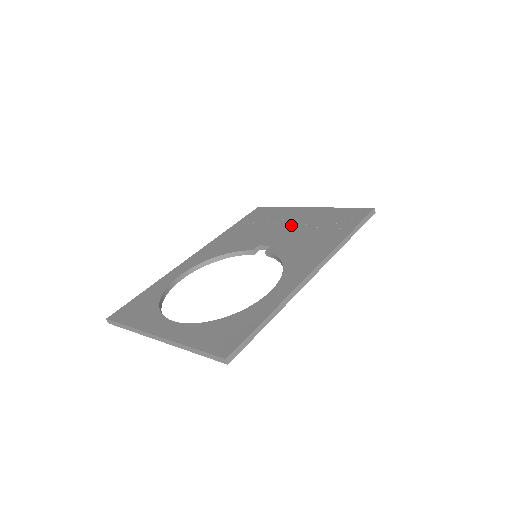
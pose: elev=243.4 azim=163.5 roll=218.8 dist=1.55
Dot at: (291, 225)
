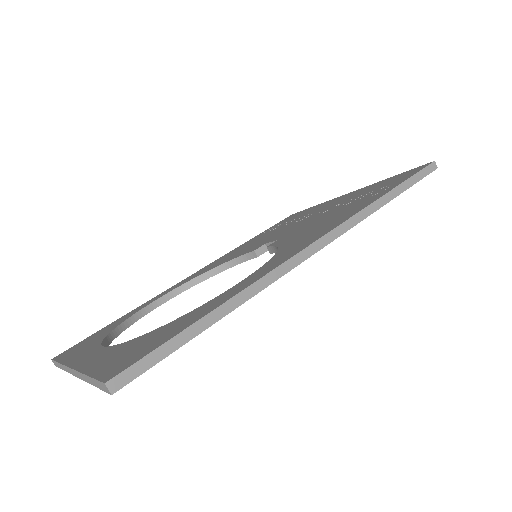
Dot at: (315, 214)
